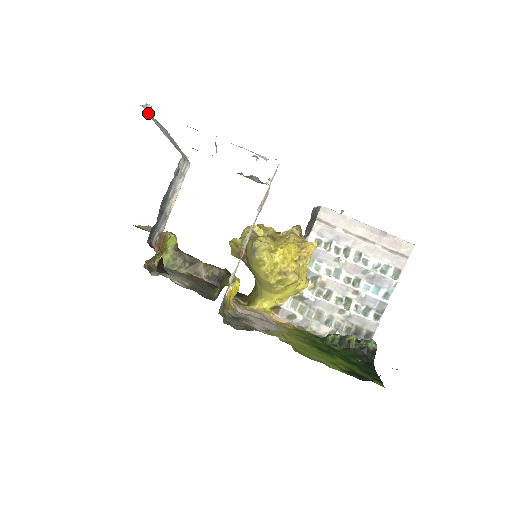
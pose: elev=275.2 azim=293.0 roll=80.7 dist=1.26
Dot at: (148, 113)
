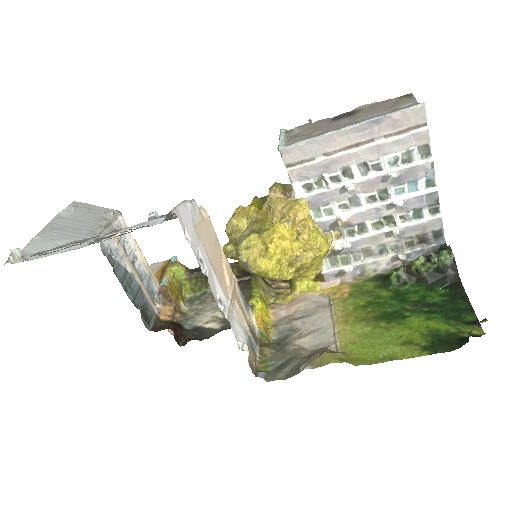
Dot at: (21, 259)
